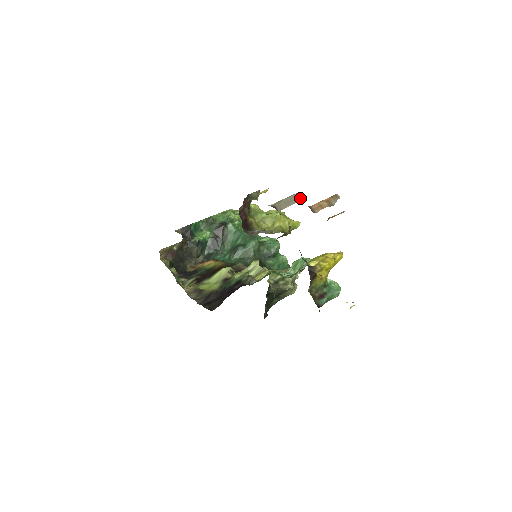
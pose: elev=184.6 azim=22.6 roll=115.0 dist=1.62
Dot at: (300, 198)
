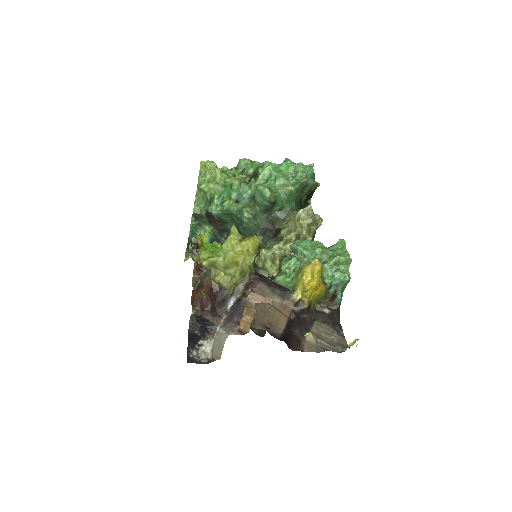
Dot at: (223, 335)
